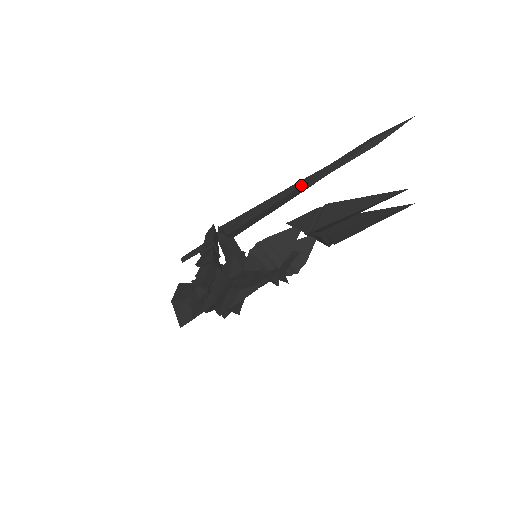
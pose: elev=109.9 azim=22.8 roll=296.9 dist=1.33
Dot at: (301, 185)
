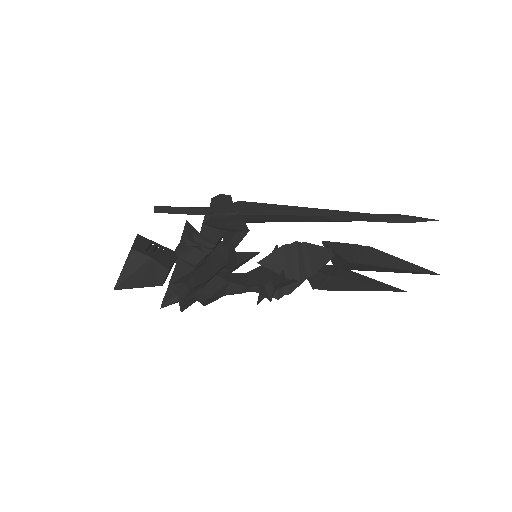
Dot at: (335, 214)
